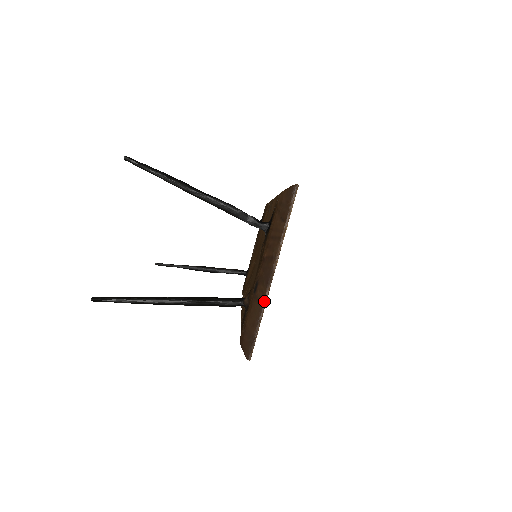
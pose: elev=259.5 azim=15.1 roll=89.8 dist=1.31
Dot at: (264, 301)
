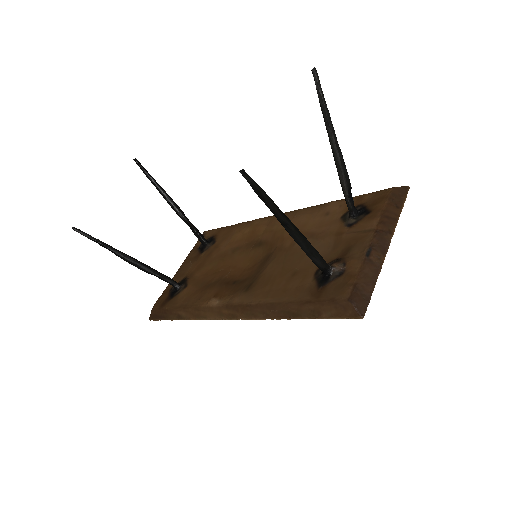
Dot at: (381, 265)
